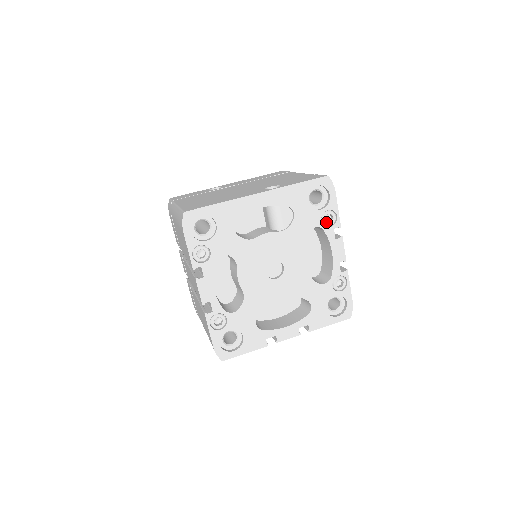
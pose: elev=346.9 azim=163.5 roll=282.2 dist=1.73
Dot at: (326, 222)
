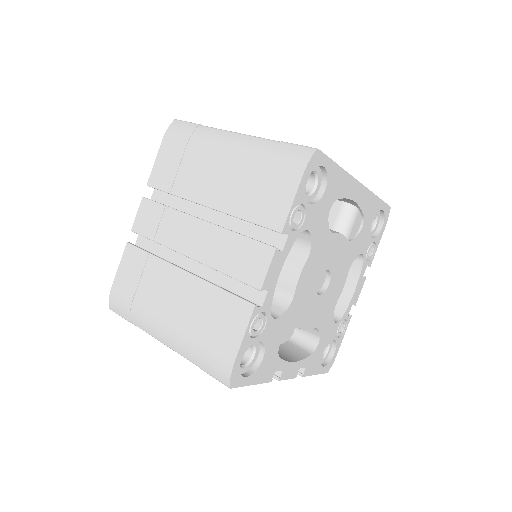
Dot at: occluded
